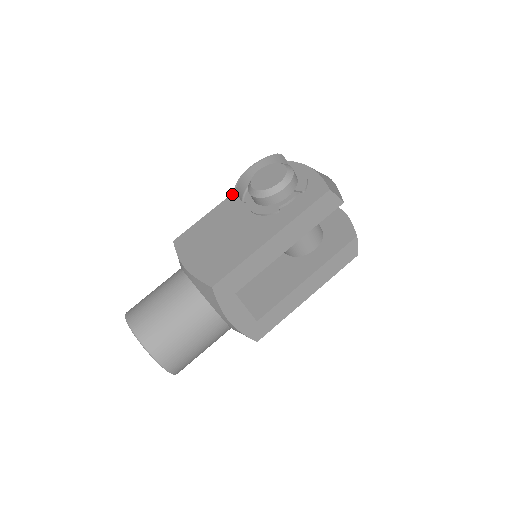
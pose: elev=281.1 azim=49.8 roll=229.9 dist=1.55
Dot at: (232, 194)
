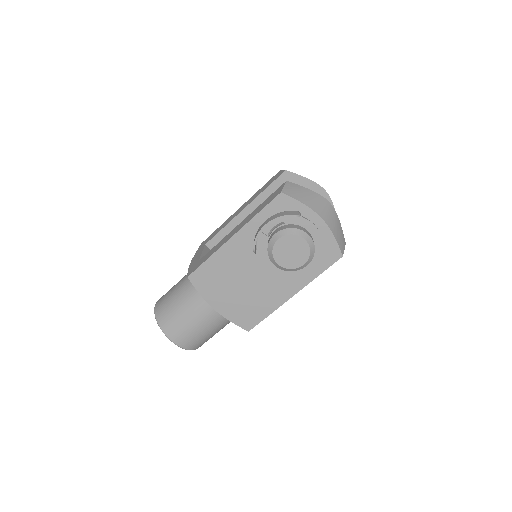
Dot at: (239, 232)
